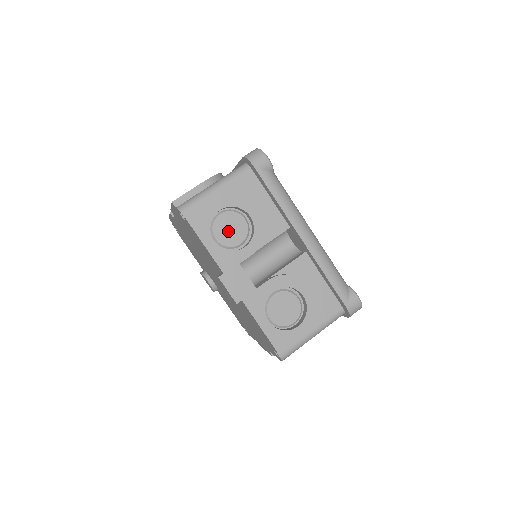
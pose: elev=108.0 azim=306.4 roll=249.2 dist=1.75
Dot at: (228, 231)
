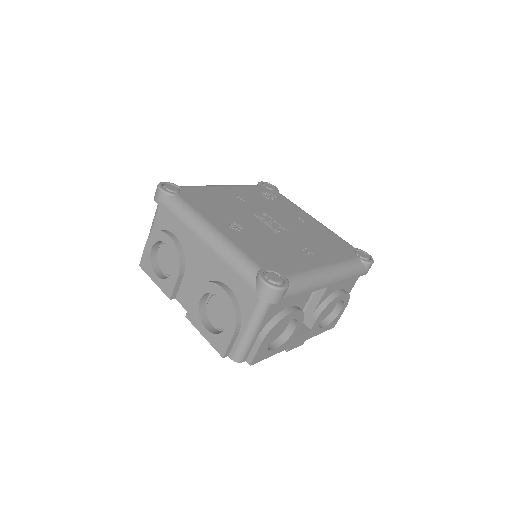
Dot at: (276, 332)
